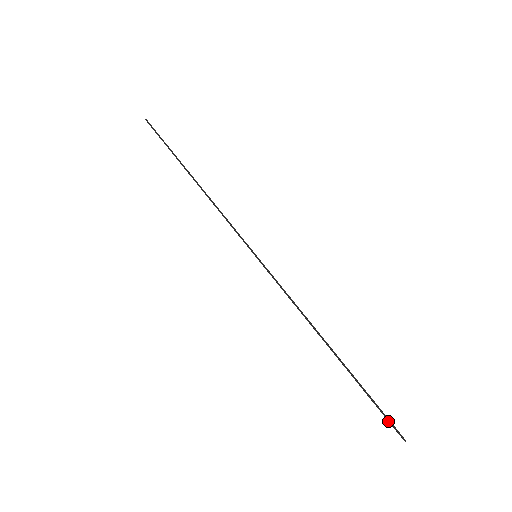
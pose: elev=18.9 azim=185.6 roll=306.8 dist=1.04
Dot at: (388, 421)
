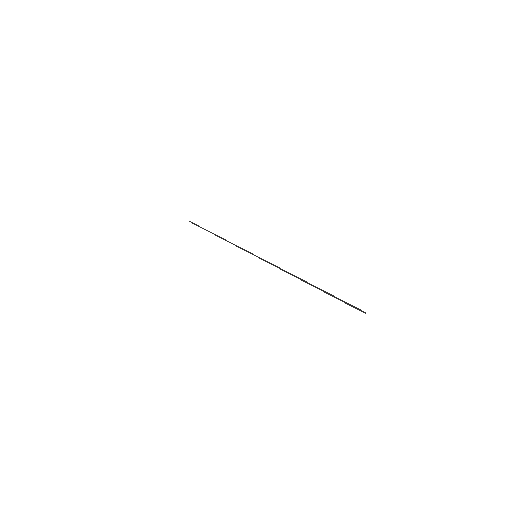
Dot at: occluded
